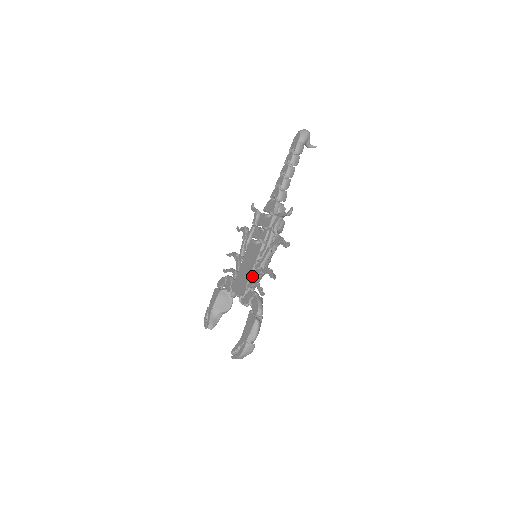
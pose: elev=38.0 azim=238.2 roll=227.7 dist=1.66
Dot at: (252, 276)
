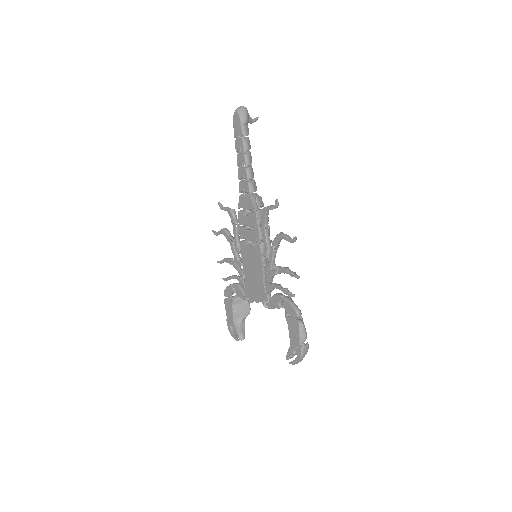
Dot at: (267, 280)
